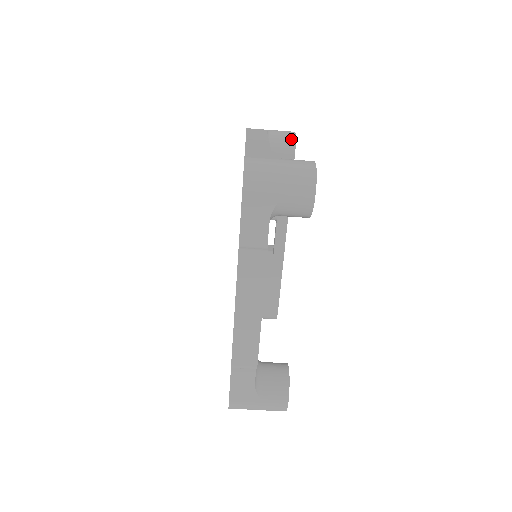
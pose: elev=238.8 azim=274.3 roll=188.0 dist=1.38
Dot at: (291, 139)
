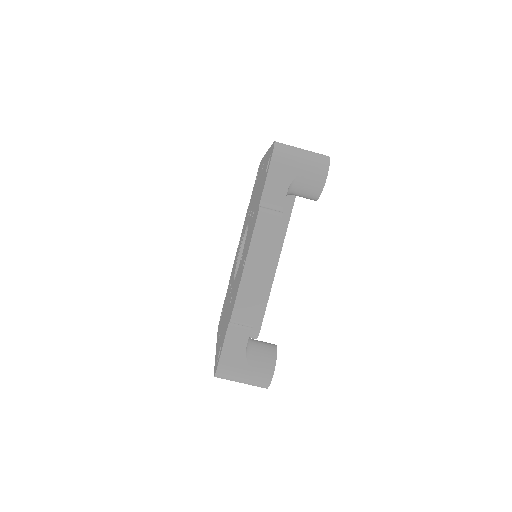
Dot at: occluded
